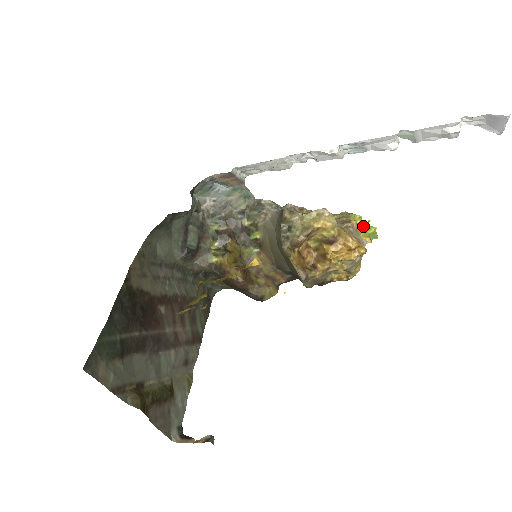
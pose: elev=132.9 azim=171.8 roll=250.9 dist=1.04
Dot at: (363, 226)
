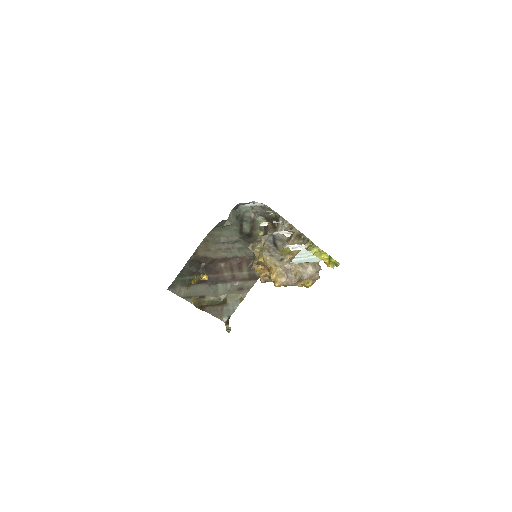
Dot at: (327, 256)
